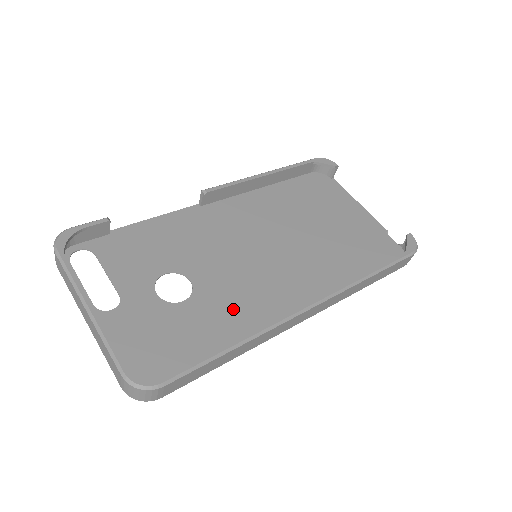
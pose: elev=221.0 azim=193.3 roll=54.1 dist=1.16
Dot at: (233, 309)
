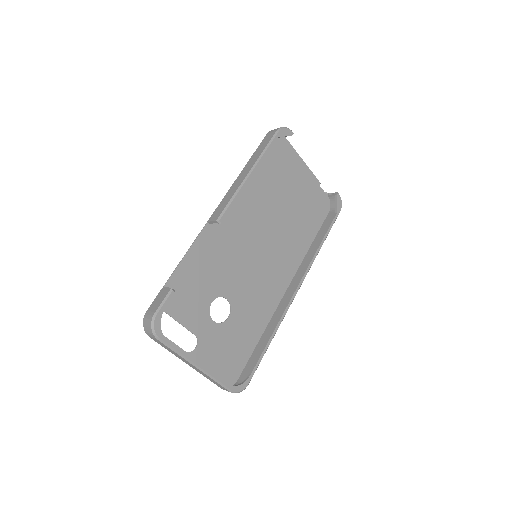
Dot at: (254, 306)
